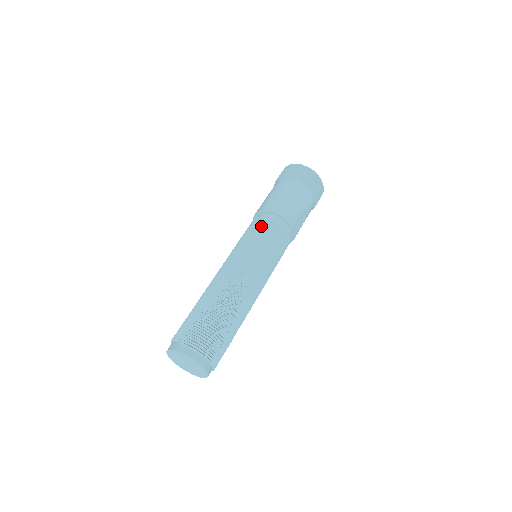
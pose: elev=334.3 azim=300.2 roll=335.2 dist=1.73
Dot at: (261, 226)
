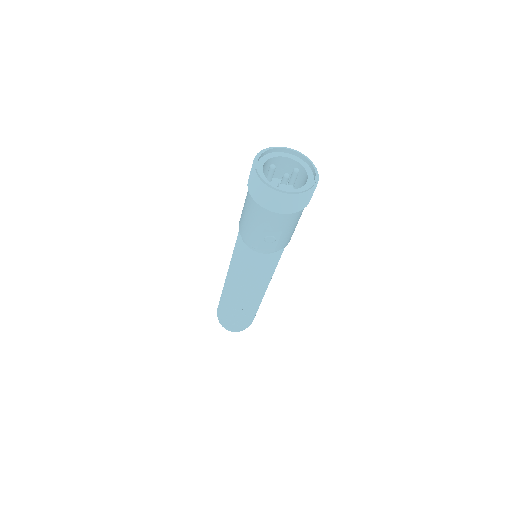
Dot at: occluded
